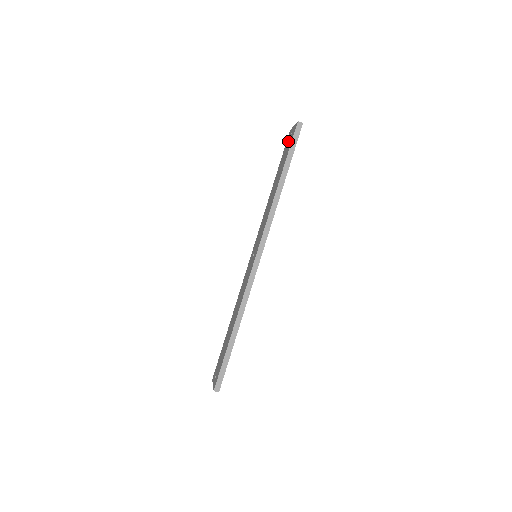
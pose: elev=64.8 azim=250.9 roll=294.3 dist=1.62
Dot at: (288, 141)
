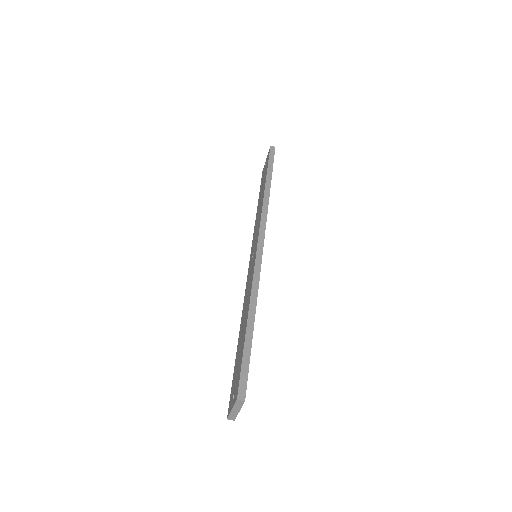
Dot at: occluded
